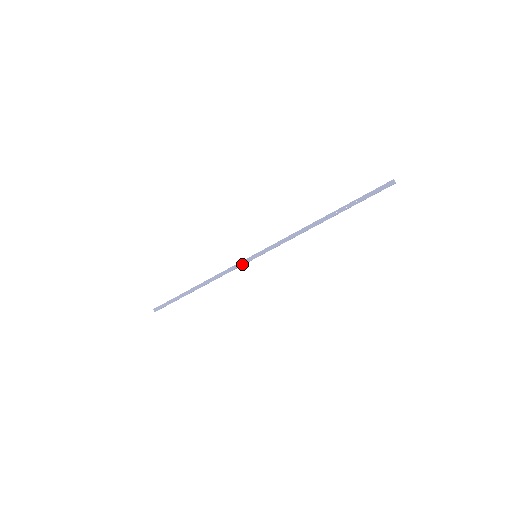
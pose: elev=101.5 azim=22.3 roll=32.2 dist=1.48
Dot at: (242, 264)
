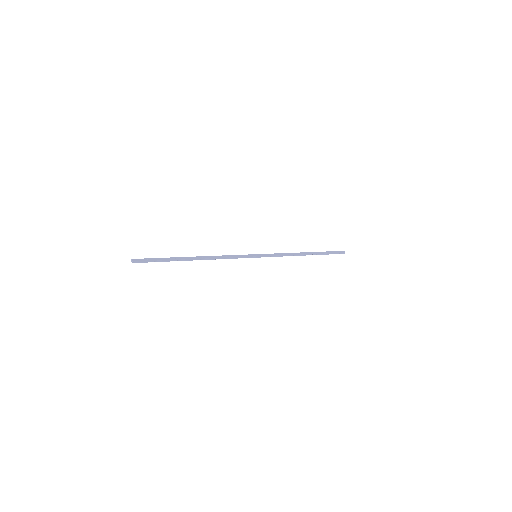
Dot at: (244, 256)
